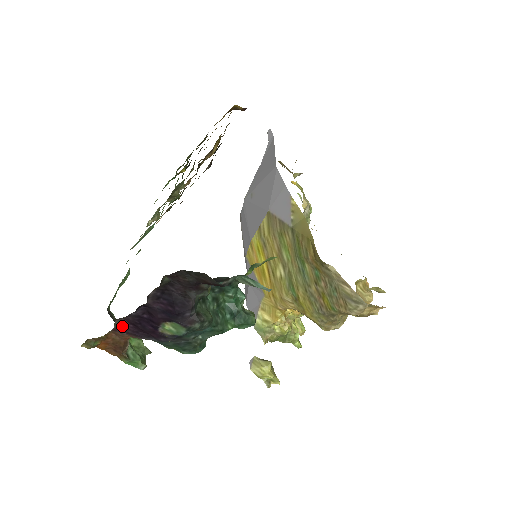
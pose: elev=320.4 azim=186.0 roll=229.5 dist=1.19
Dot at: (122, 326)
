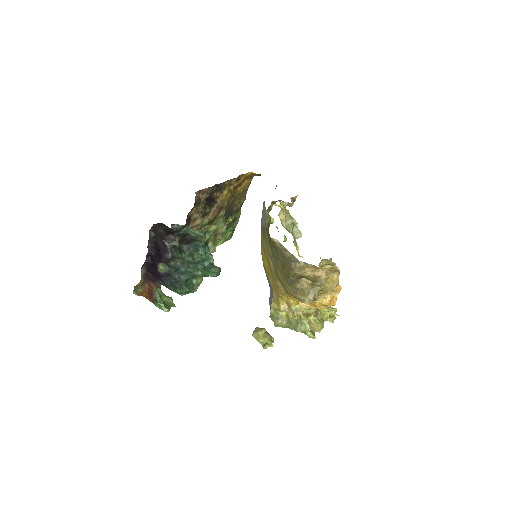
Dot at: (146, 274)
